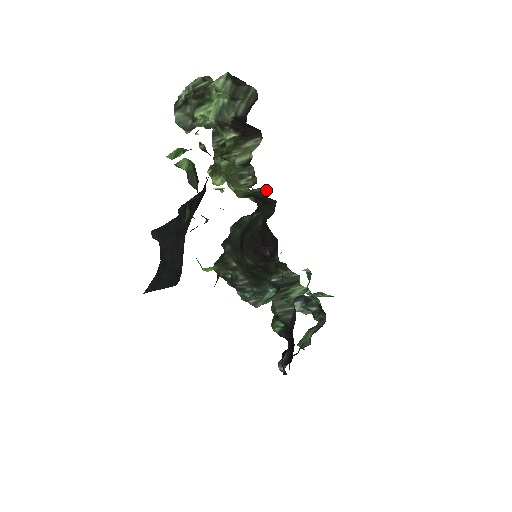
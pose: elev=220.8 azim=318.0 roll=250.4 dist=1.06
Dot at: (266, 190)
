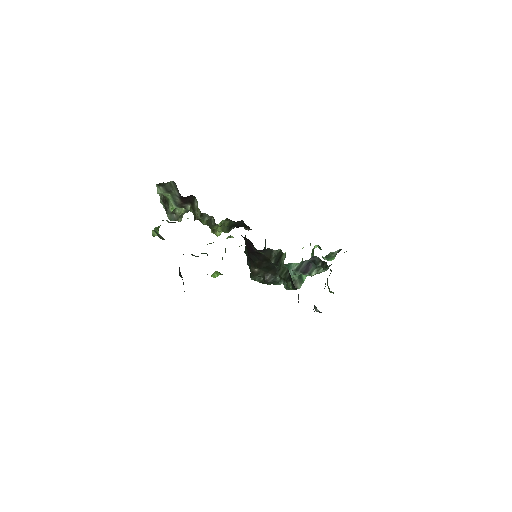
Dot at: (228, 219)
